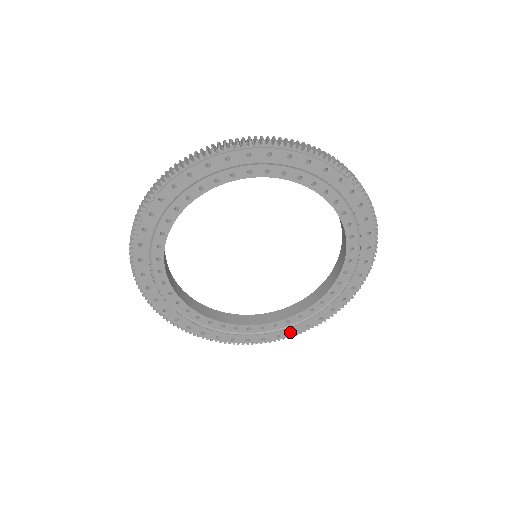
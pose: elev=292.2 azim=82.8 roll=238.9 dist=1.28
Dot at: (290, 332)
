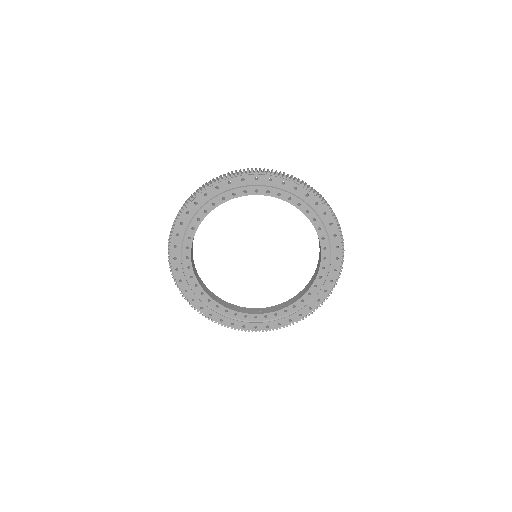
Dot at: (288, 321)
